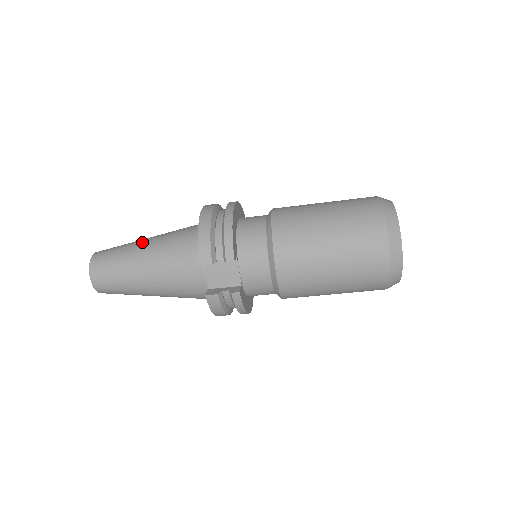
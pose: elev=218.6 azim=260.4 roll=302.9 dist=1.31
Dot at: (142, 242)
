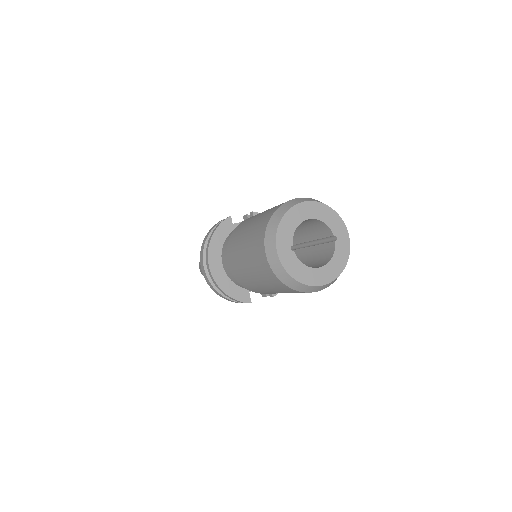
Dot at: occluded
